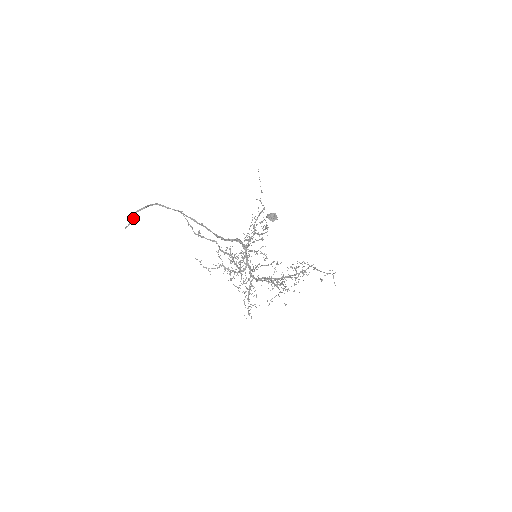
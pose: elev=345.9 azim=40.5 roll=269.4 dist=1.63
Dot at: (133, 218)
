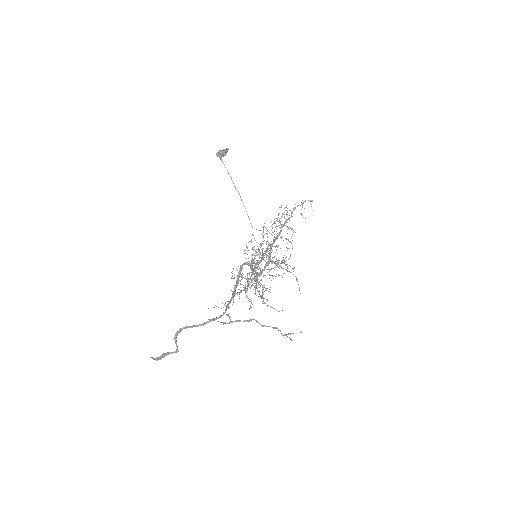
Dot at: (163, 357)
